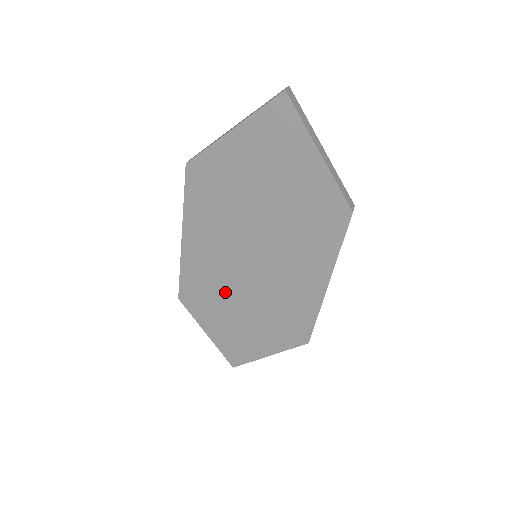
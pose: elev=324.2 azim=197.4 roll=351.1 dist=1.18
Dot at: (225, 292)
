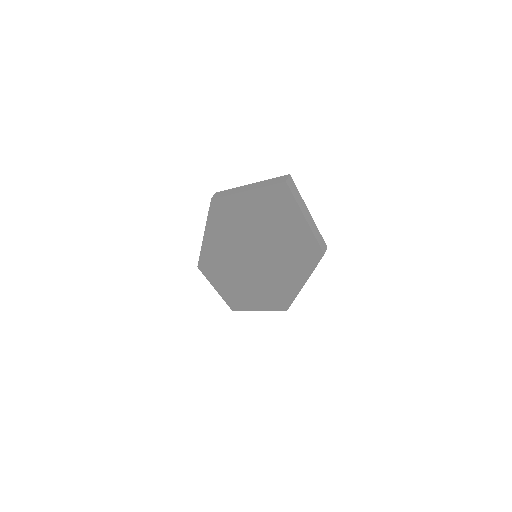
Dot at: (232, 272)
